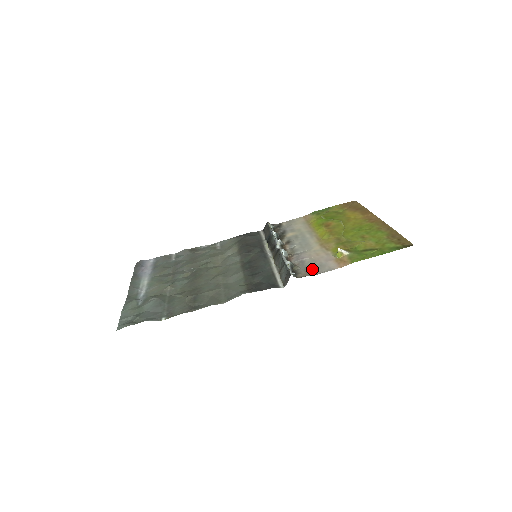
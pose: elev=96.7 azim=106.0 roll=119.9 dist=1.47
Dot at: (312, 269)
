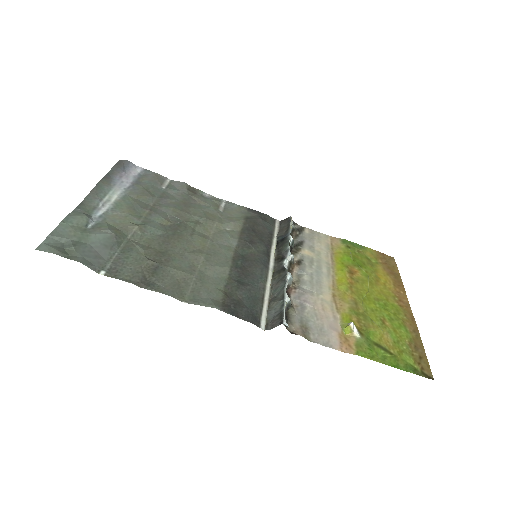
Dot at: (309, 328)
